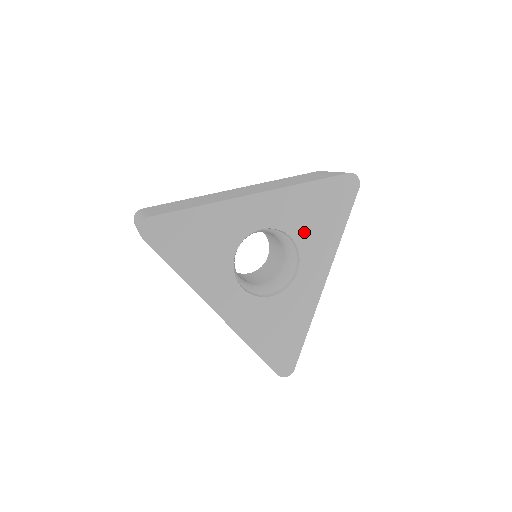
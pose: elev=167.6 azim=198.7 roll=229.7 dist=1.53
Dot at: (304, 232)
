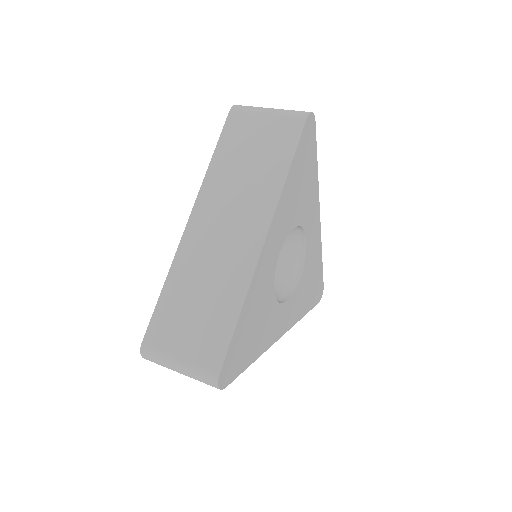
Dot at: (300, 210)
